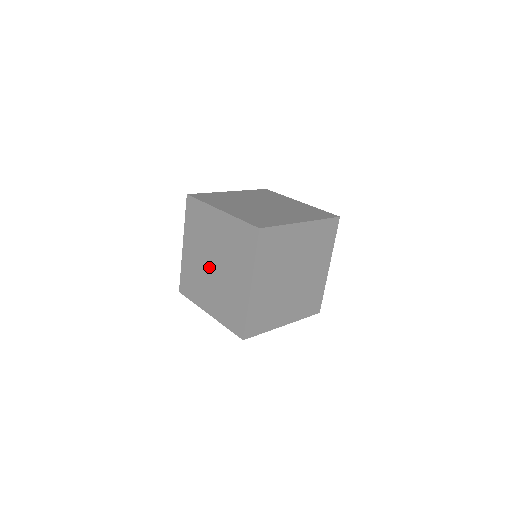
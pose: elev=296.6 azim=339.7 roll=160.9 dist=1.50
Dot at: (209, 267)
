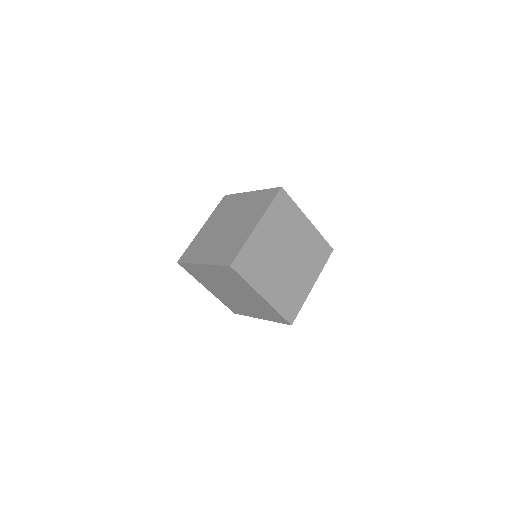
Dot at: (232, 295)
